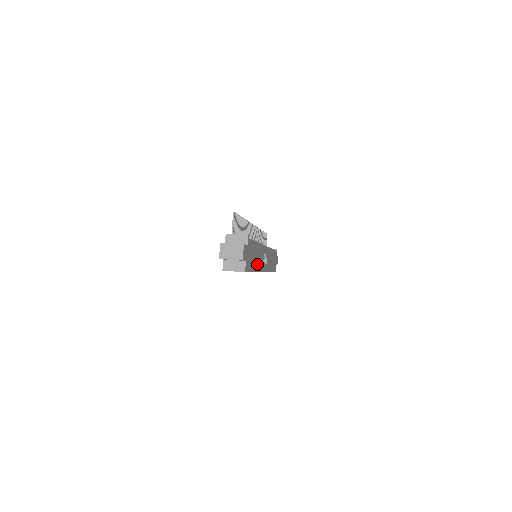
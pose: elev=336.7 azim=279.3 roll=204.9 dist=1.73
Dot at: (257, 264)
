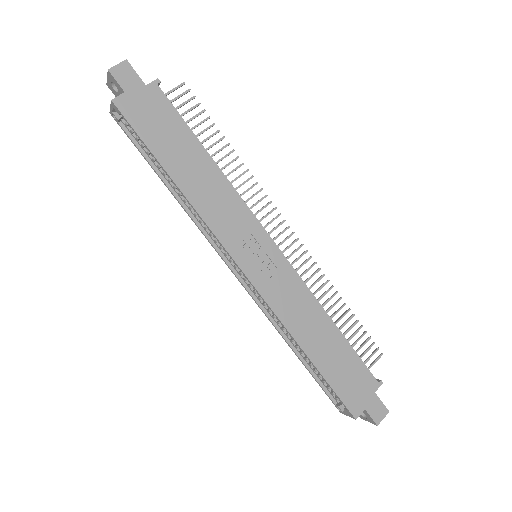
Dot at: (195, 189)
